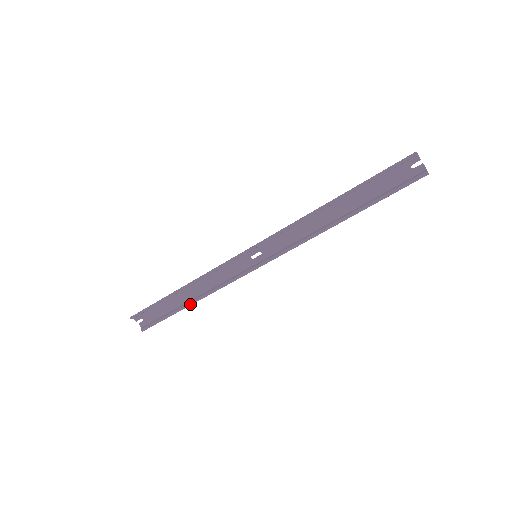
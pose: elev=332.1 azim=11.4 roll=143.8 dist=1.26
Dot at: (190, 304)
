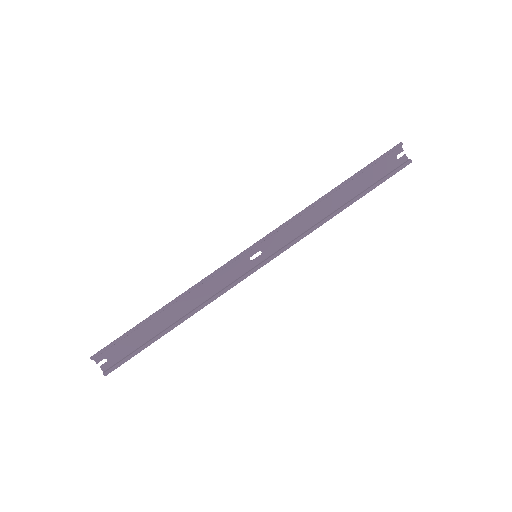
Dot at: (176, 325)
